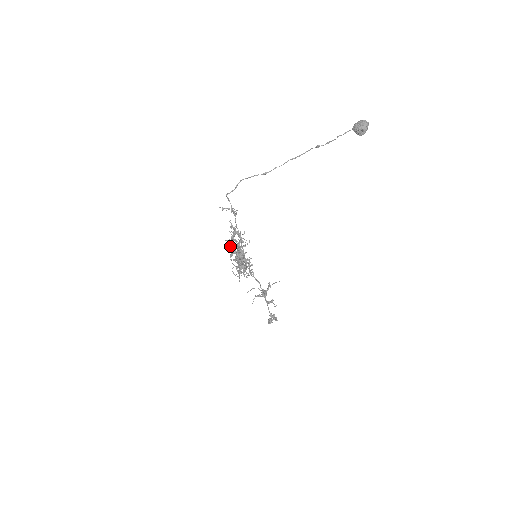
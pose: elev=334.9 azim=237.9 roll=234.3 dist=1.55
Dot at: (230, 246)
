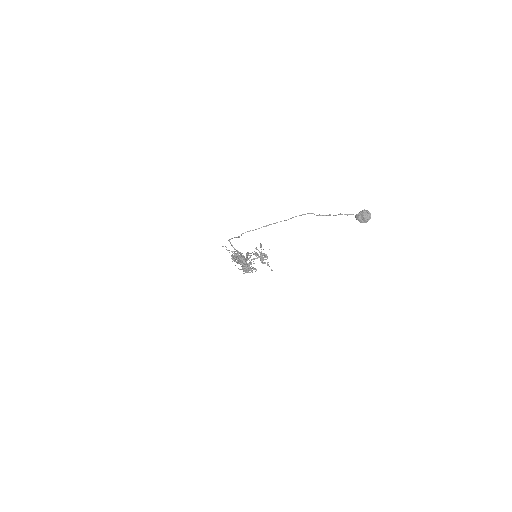
Dot at: (232, 255)
